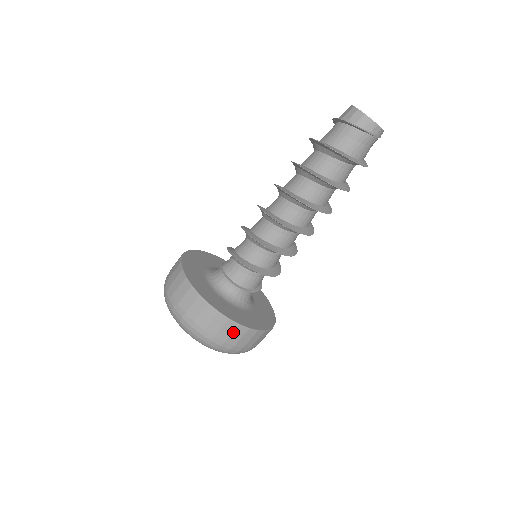
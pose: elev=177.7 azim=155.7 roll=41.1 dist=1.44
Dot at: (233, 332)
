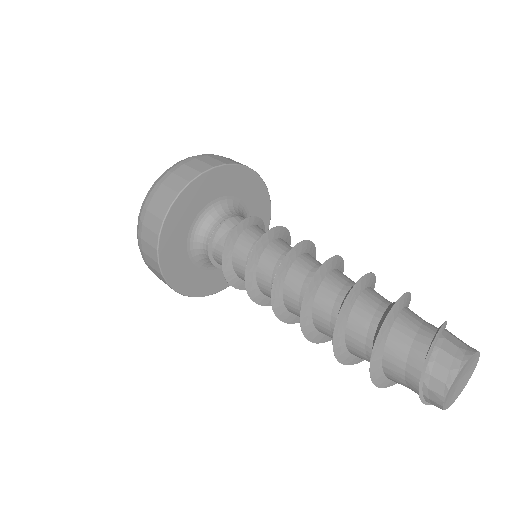
Dot at: occluded
